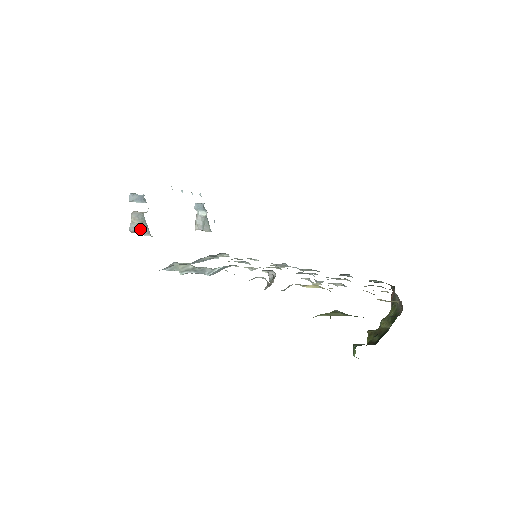
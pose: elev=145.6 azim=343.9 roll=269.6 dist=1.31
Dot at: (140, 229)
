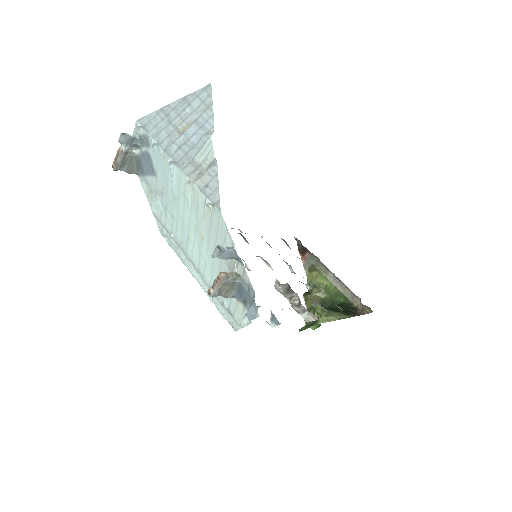
Dot at: (225, 293)
